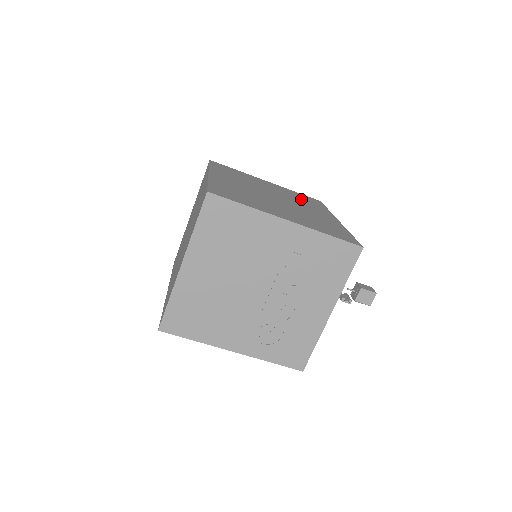
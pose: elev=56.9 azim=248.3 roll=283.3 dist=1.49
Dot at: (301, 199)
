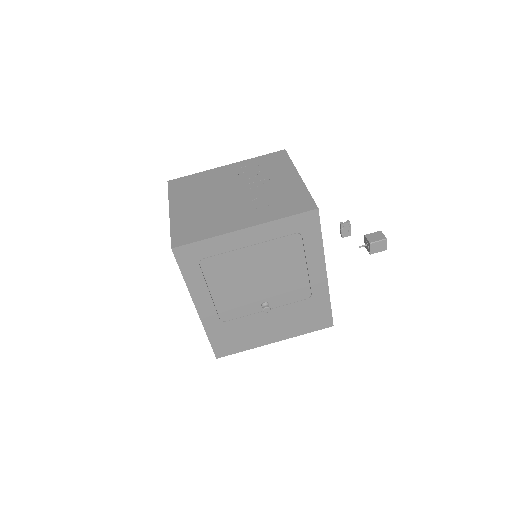
Dot at: occluded
